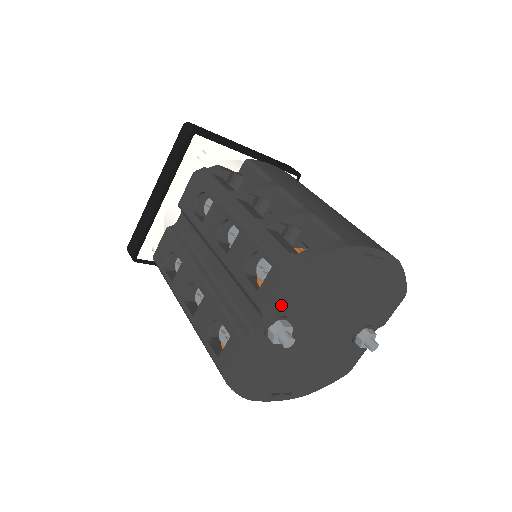
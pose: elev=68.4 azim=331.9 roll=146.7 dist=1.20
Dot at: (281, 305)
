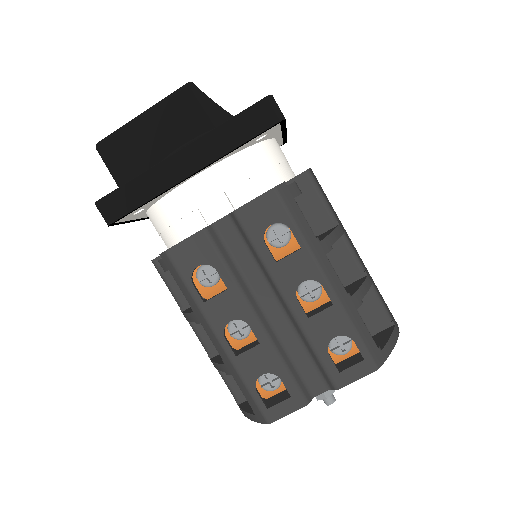
Dot at: occluded
